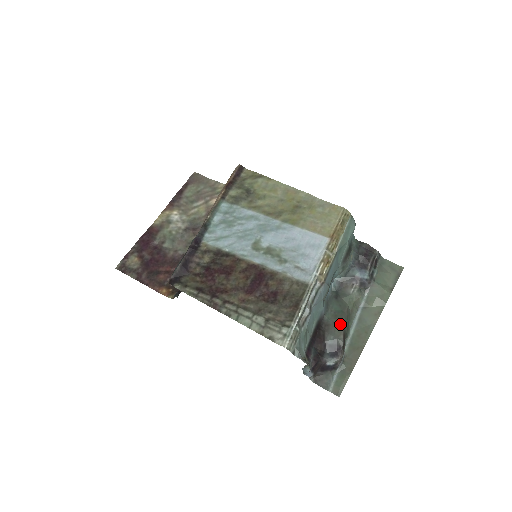
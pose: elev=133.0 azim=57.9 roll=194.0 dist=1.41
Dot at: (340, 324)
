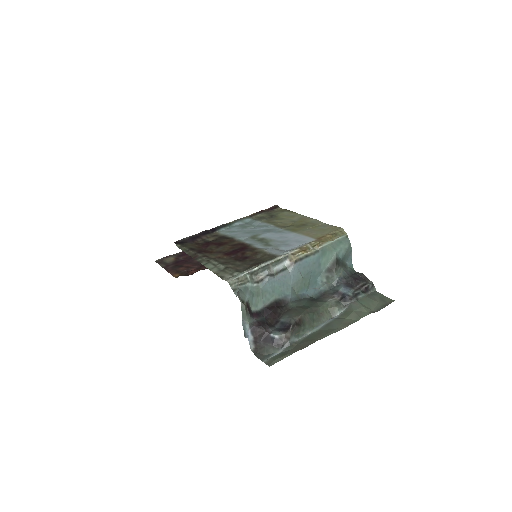
Dot at: (301, 311)
